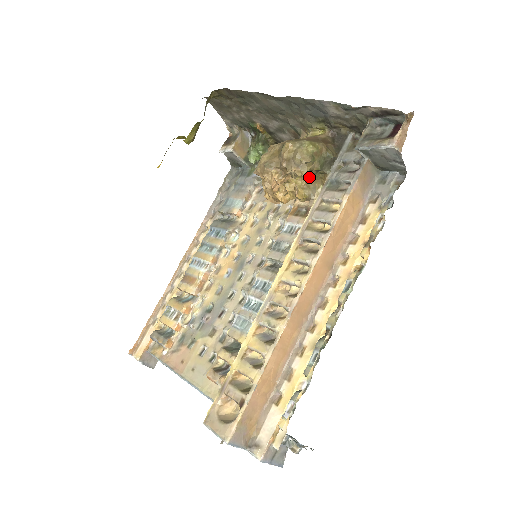
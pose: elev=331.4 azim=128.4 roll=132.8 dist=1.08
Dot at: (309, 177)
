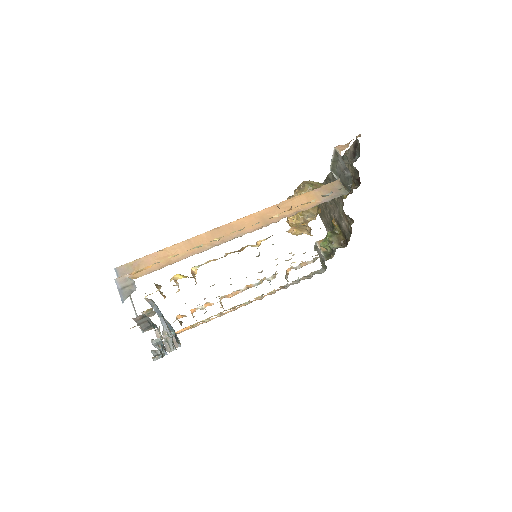
Dot at: occluded
